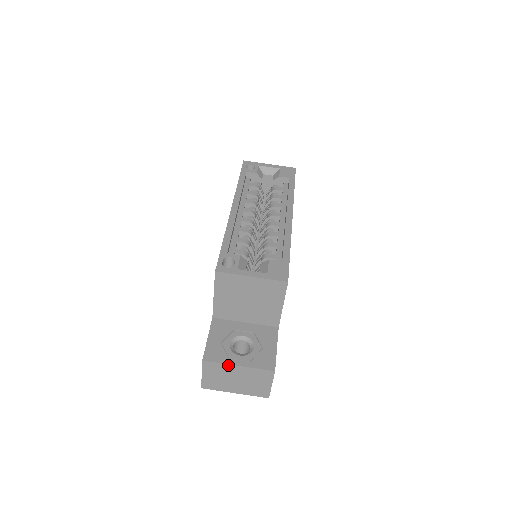
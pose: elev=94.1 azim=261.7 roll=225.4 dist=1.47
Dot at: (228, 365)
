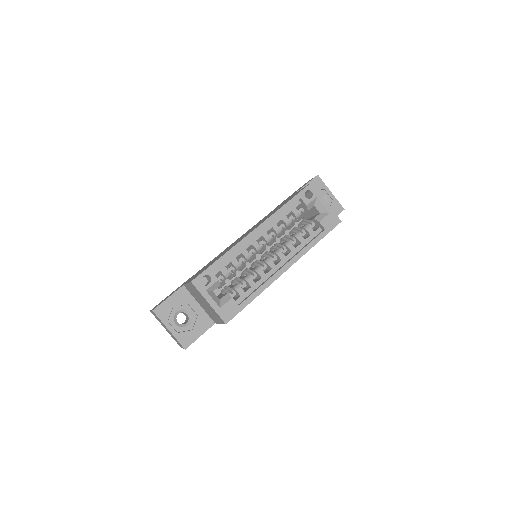
Dot at: (164, 324)
